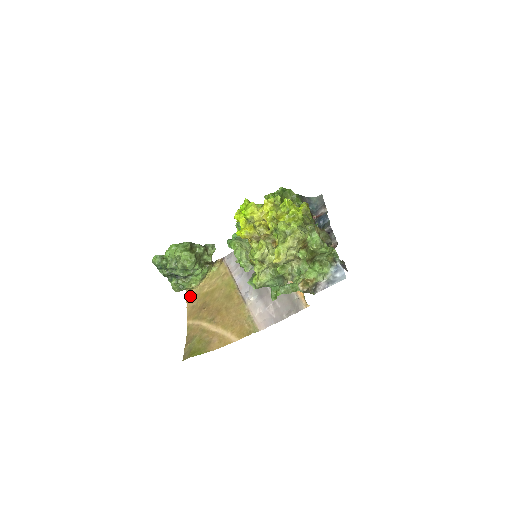
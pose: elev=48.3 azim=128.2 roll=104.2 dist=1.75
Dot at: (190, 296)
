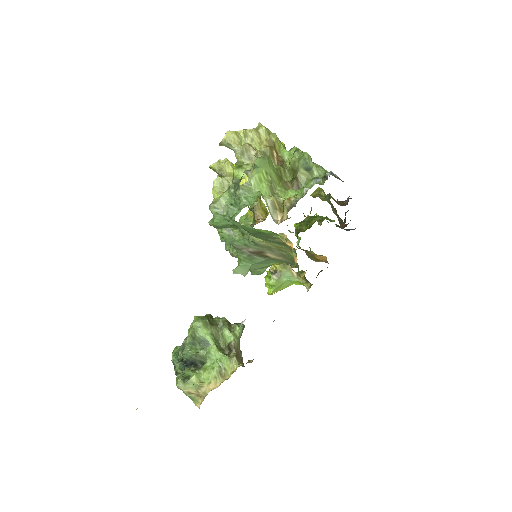
Dot at: occluded
